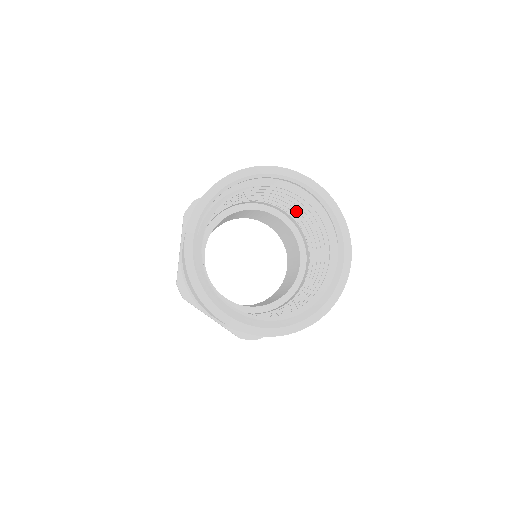
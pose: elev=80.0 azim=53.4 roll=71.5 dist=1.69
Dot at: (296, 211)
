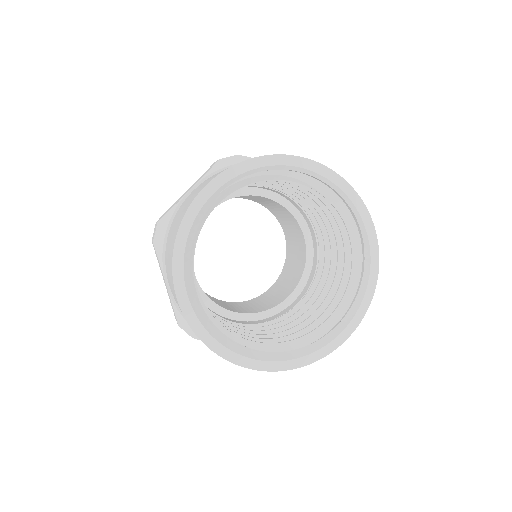
Dot at: (328, 243)
